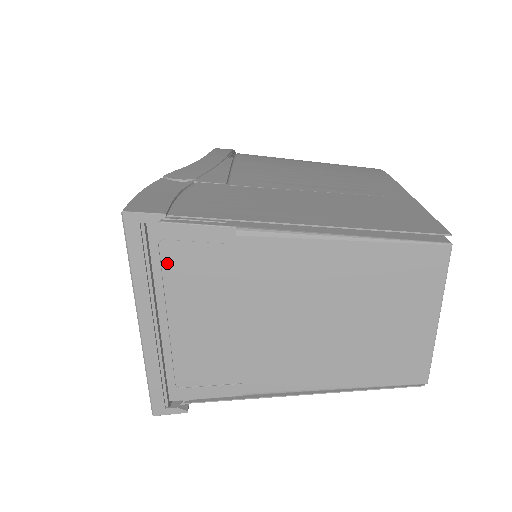
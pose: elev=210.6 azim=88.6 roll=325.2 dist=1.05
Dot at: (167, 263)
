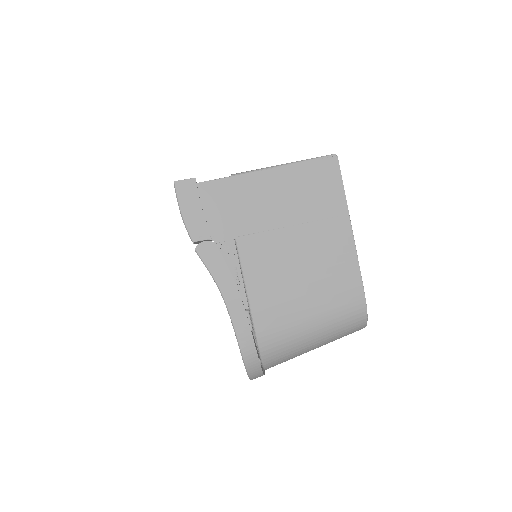
Dot at: occluded
